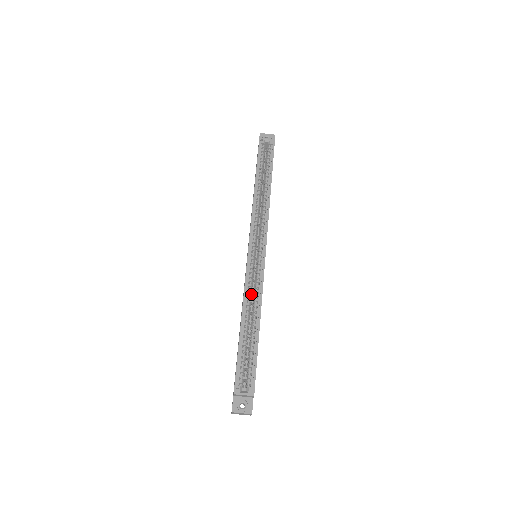
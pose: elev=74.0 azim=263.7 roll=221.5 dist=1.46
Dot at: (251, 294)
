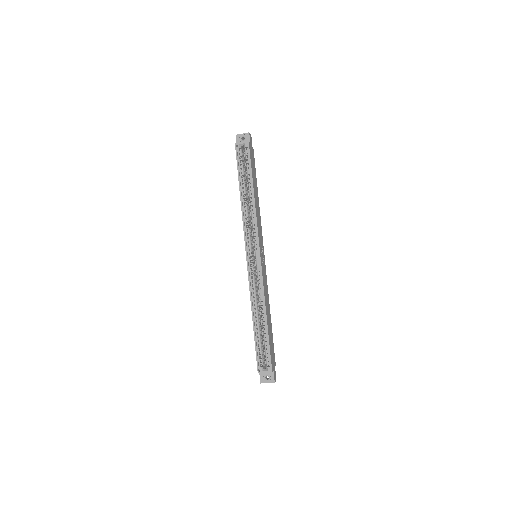
Dot at: (256, 293)
